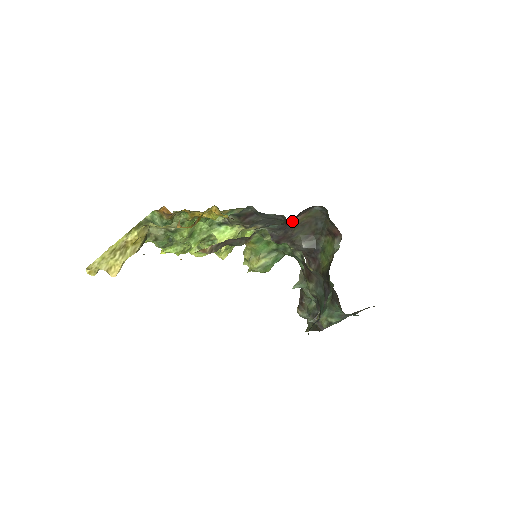
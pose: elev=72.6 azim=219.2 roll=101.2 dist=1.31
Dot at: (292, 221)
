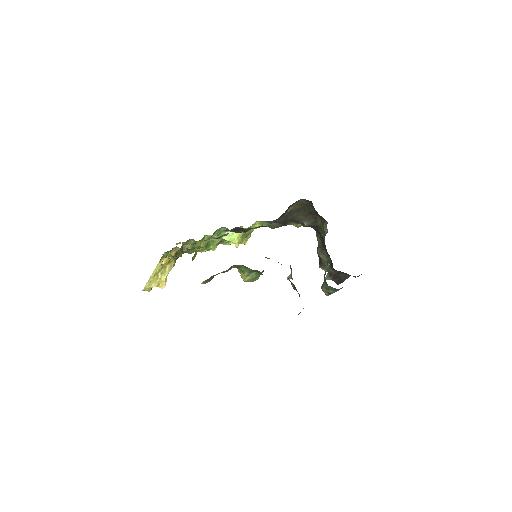
Dot at: (286, 212)
